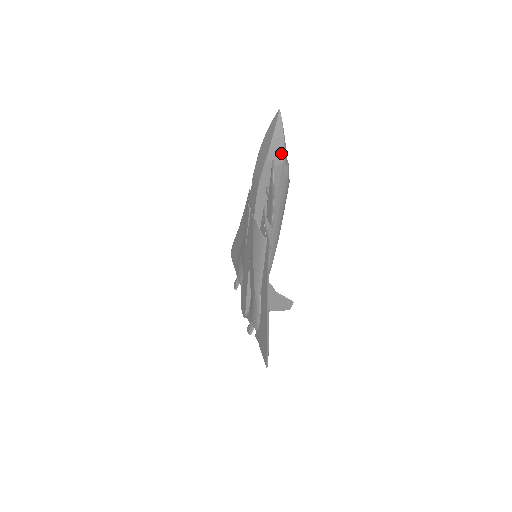
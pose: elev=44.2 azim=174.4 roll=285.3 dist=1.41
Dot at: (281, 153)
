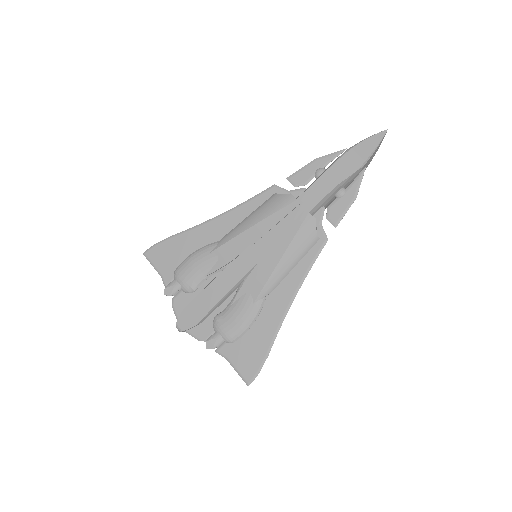
Dot at: (367, 165)
